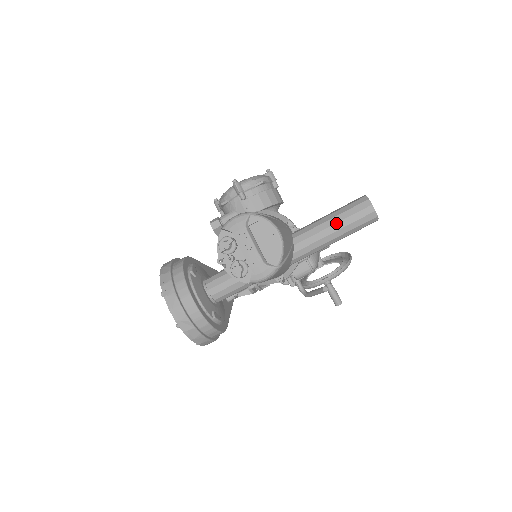
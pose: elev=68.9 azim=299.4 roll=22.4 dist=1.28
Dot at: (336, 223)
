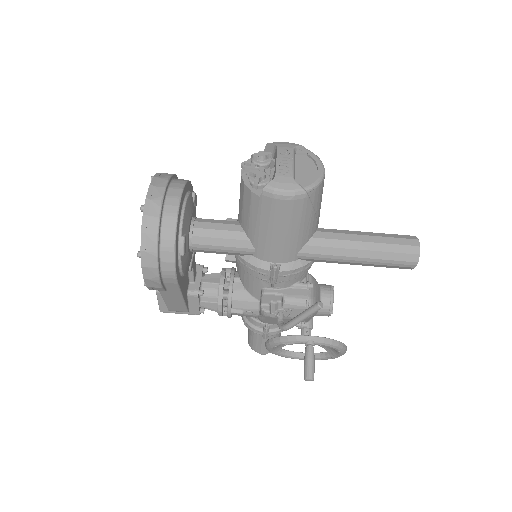
Dot at: (373, 235)
